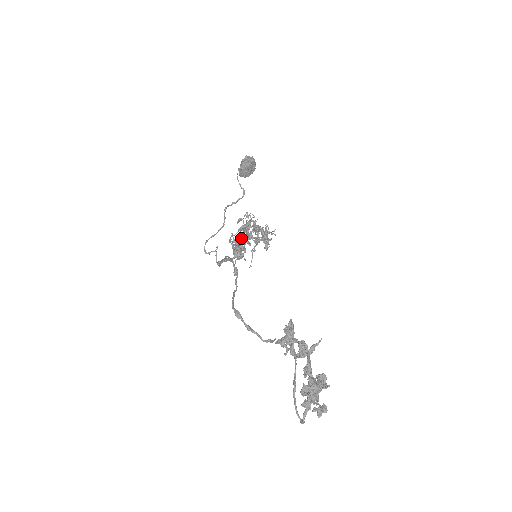
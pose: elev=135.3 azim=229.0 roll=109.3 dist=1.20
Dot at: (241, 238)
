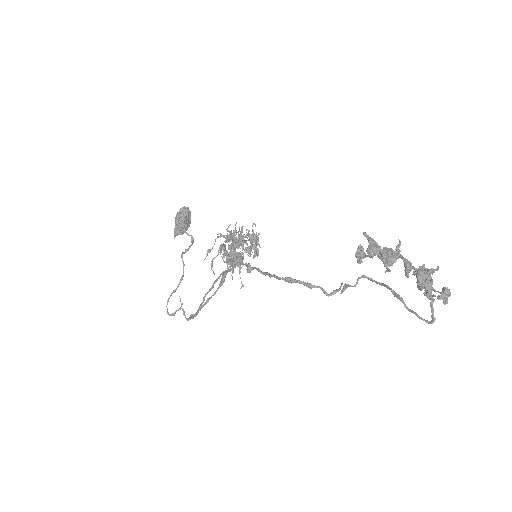
Dot at: (236, 240)
